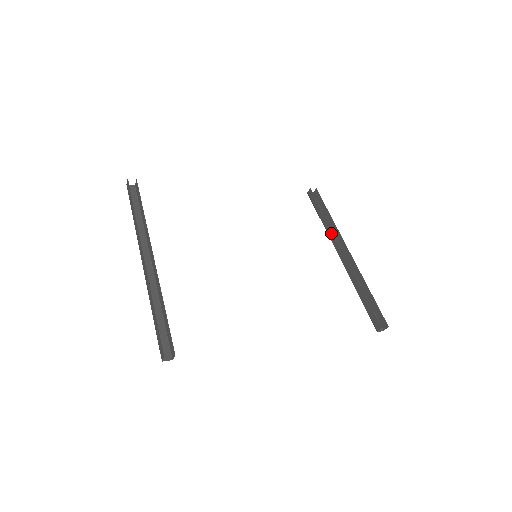
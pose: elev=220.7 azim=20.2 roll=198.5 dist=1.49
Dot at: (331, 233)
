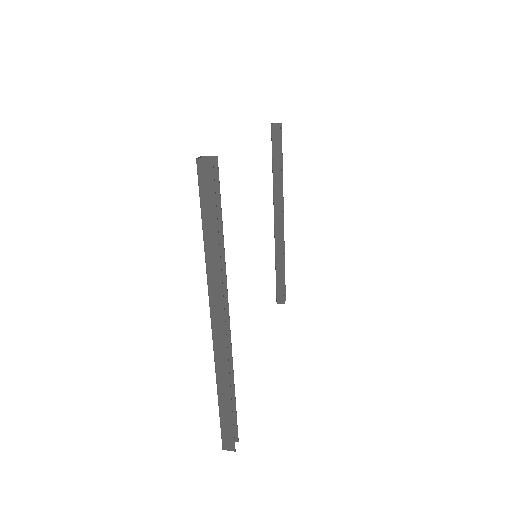
Dot at: (279, 195)
